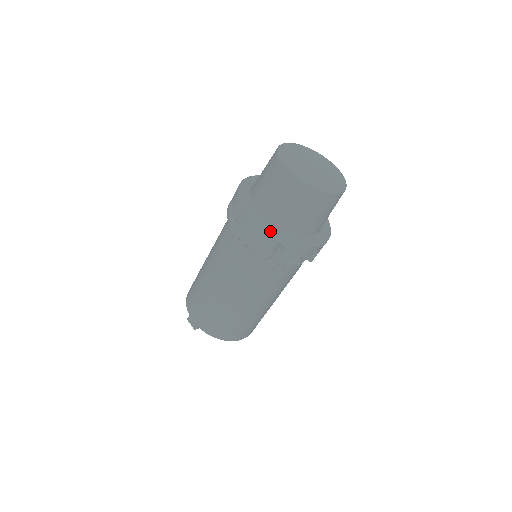
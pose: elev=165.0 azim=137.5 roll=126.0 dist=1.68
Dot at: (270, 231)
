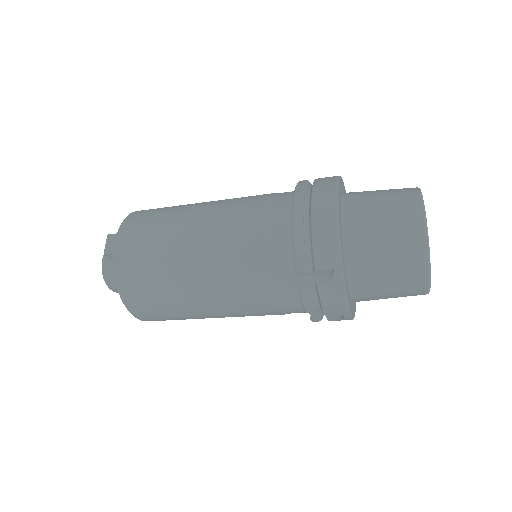
Dot at: (341, 250)
